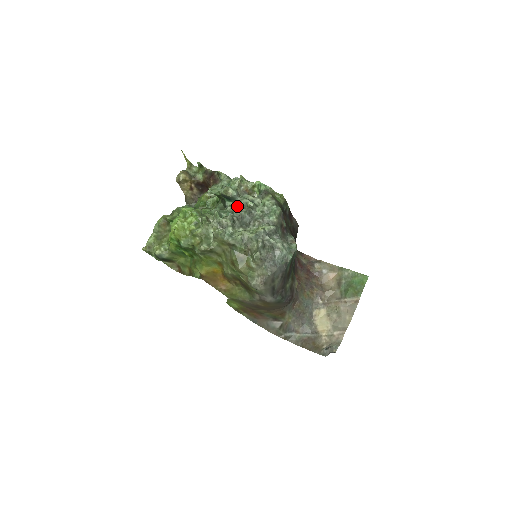
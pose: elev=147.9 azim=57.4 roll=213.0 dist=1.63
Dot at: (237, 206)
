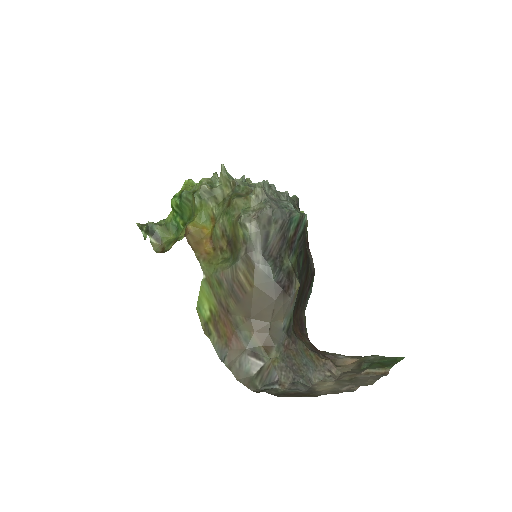
Dot at: occluded
